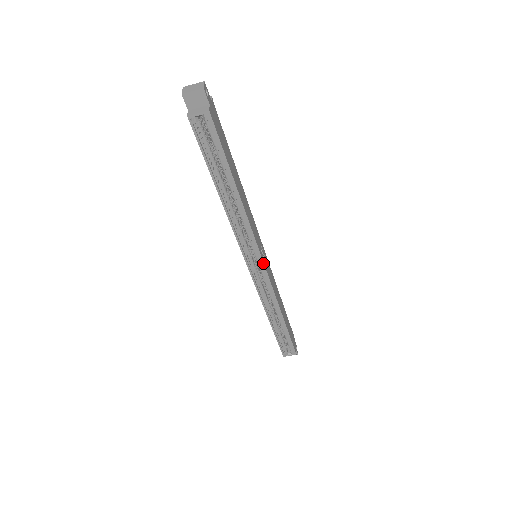
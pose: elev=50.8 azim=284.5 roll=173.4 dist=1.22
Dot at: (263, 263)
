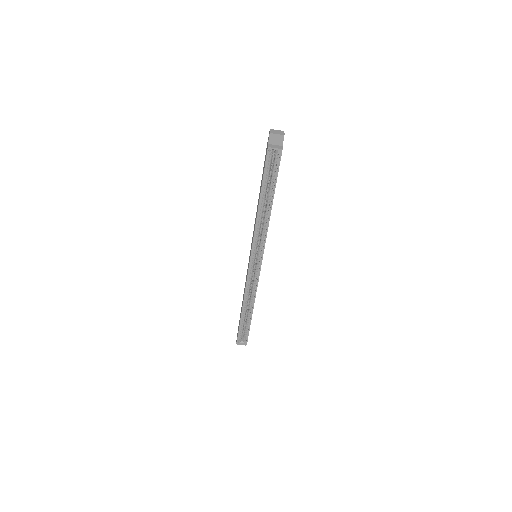
Dot at: occluded
